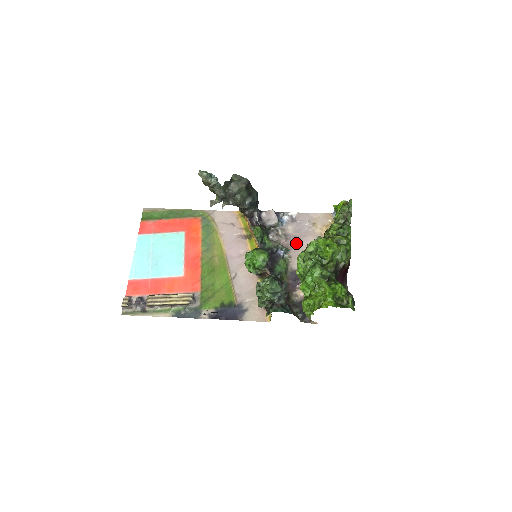
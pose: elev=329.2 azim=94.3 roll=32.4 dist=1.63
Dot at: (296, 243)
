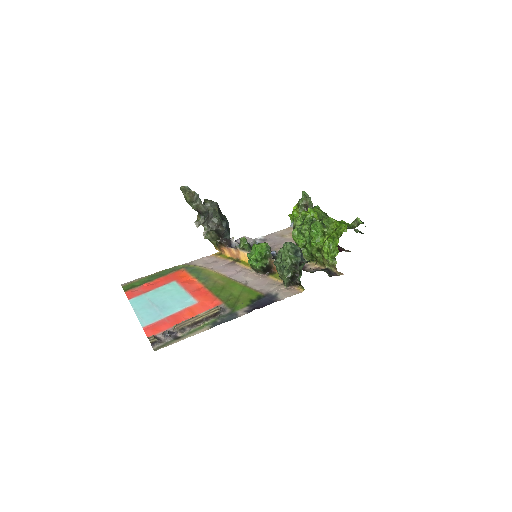
Dot at: (279, 248)
